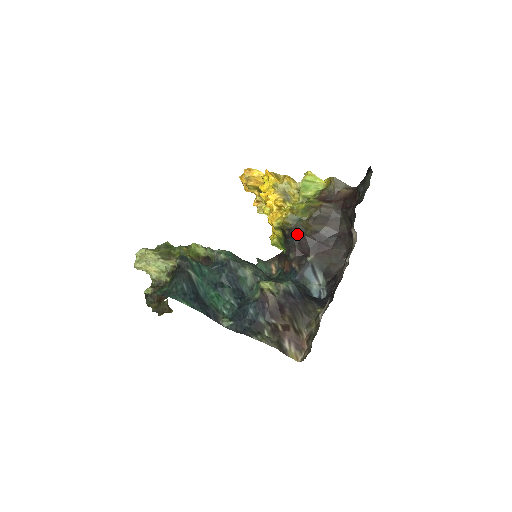
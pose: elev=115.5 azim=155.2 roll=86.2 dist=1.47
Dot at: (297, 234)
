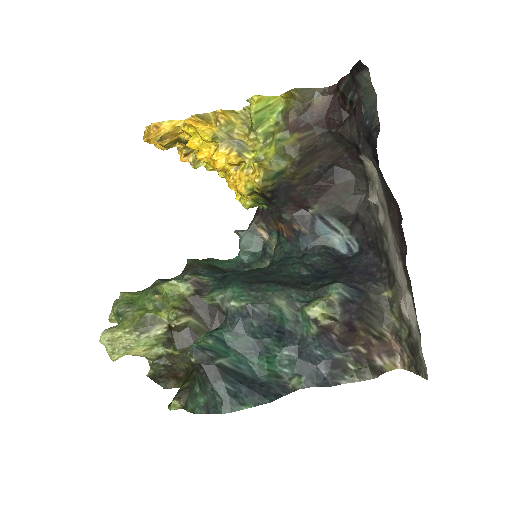
Dot at: (282, 190)
